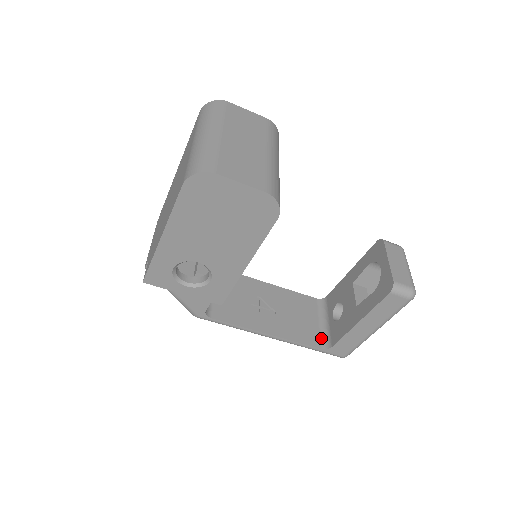
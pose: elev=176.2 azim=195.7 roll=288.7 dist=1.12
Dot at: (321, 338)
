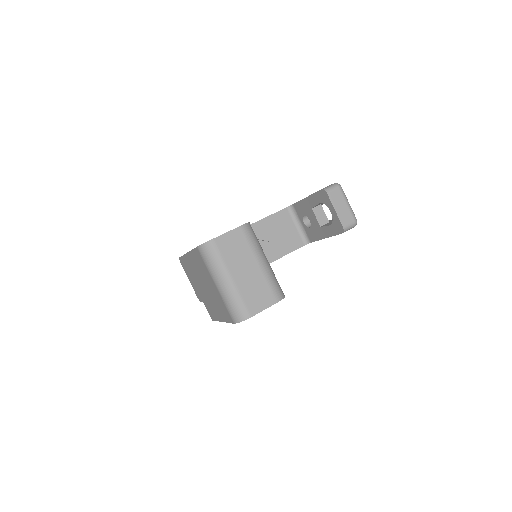
Dot at: (302, 238)
